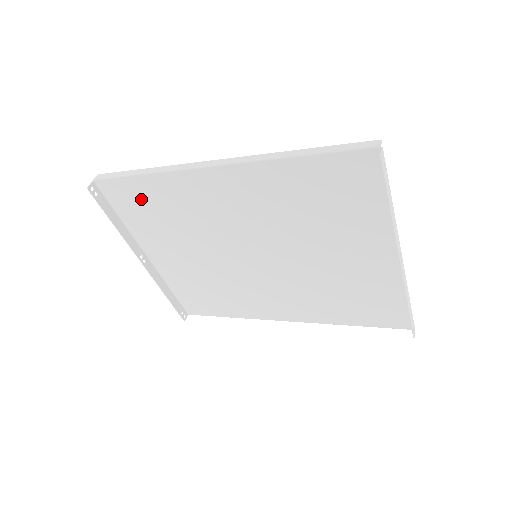
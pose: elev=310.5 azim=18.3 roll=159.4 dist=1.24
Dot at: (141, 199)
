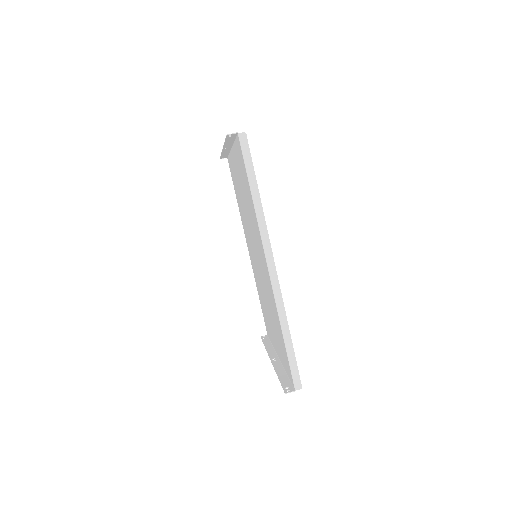
Dot at: (245, 178)
